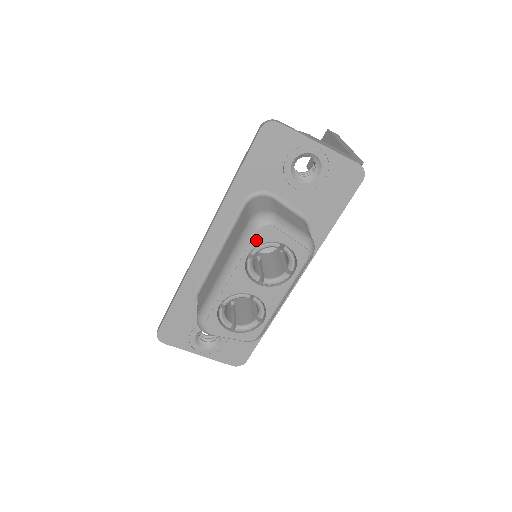
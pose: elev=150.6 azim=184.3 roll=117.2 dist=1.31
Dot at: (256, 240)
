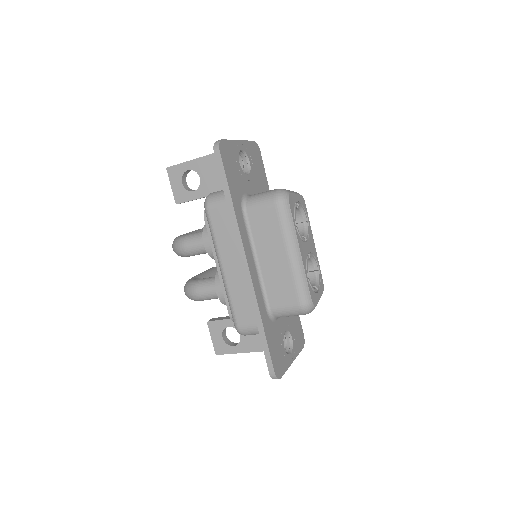
Dot at: (292, 210)
